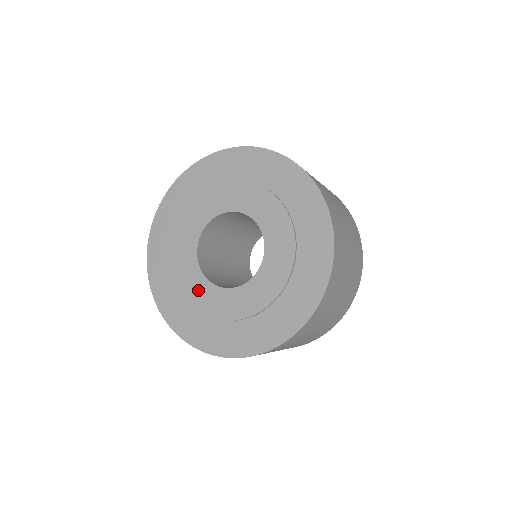
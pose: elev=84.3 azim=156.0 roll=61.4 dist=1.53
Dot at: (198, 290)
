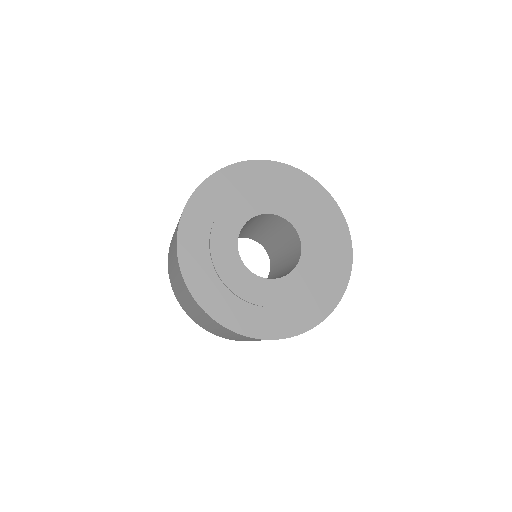
Dot at: (282, 291)
